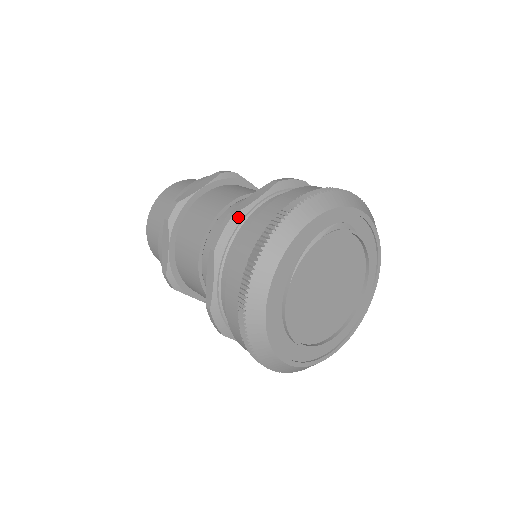
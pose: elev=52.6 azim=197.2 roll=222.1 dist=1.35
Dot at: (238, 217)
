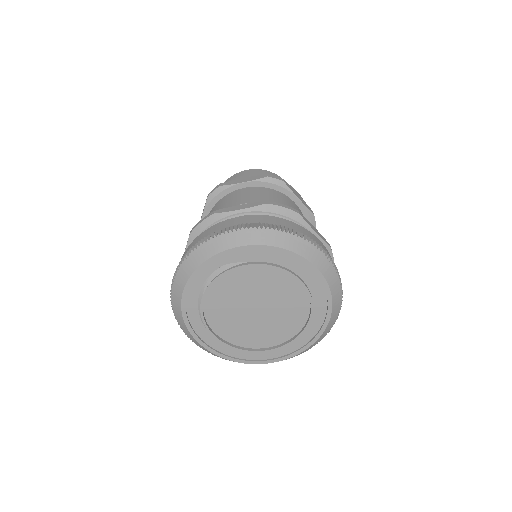
Dot at: occluded
